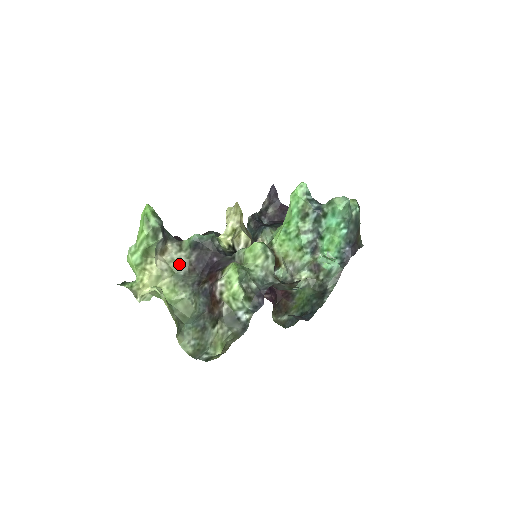
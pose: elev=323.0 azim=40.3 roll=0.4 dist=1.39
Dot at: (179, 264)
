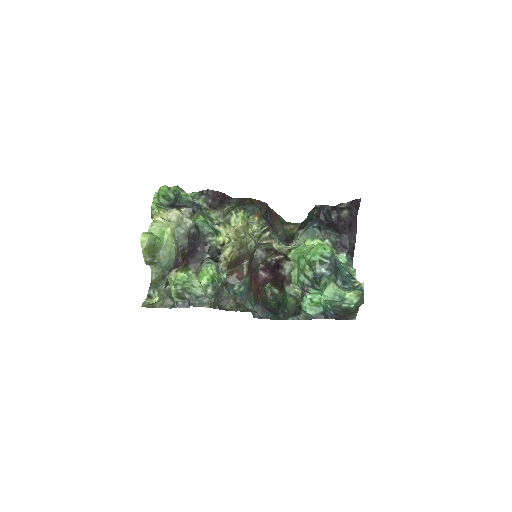
Dot at: (184, 225)
